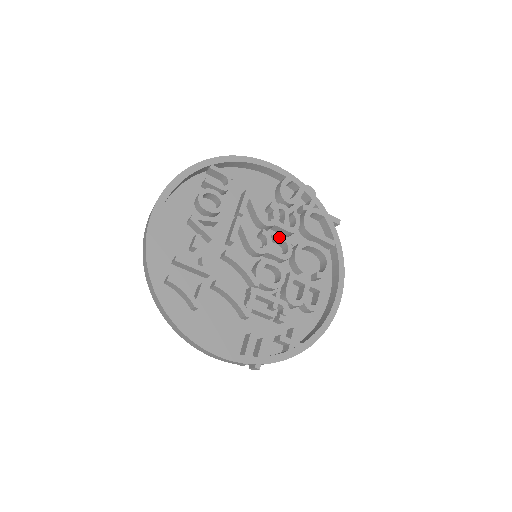
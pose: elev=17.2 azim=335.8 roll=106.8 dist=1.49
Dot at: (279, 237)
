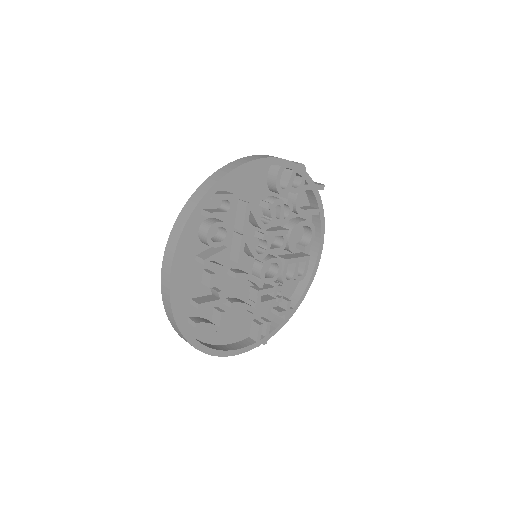
Dot at: (276, 234)
